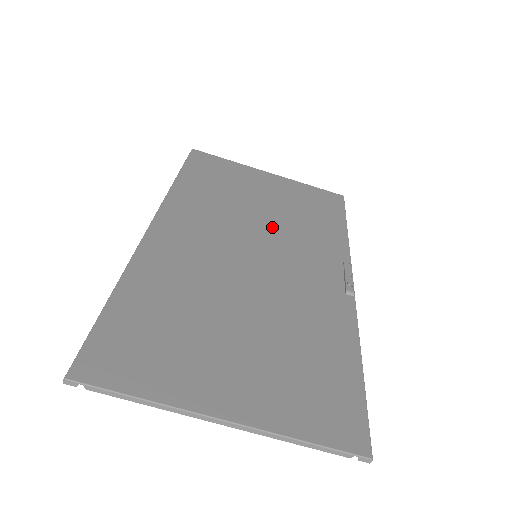
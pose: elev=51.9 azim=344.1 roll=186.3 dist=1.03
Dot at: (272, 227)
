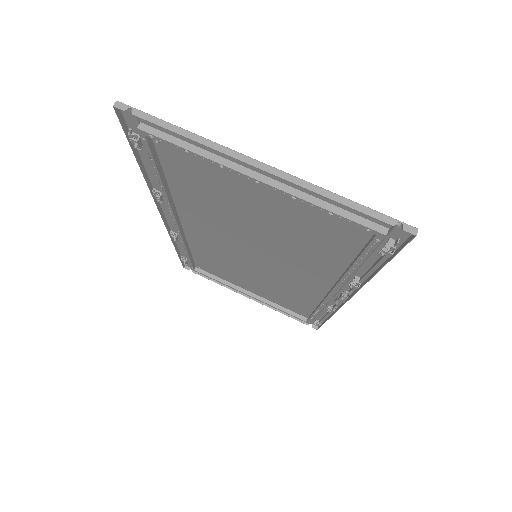
Dot at: (264, 275)
